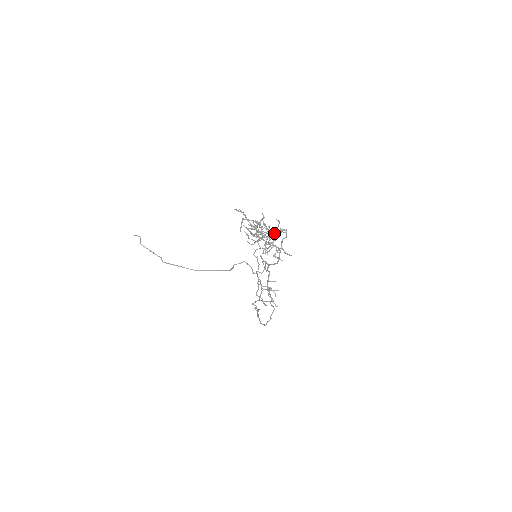
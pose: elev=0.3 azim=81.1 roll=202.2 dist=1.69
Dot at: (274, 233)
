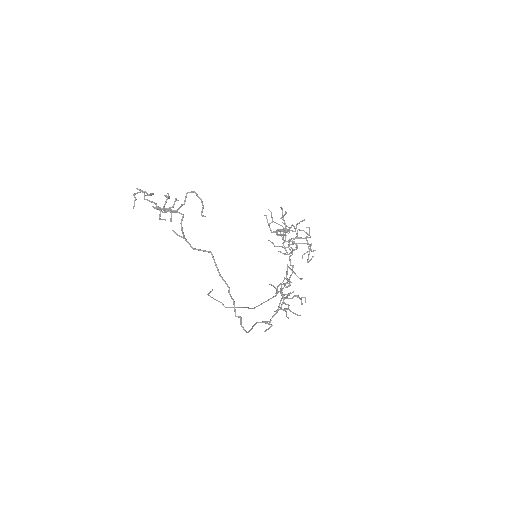
Dot at: (294, 227)
